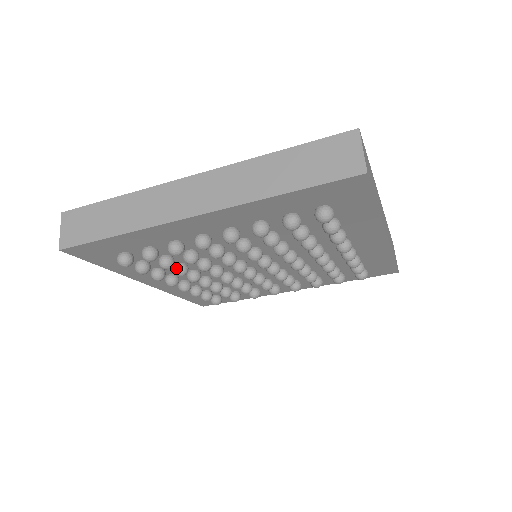
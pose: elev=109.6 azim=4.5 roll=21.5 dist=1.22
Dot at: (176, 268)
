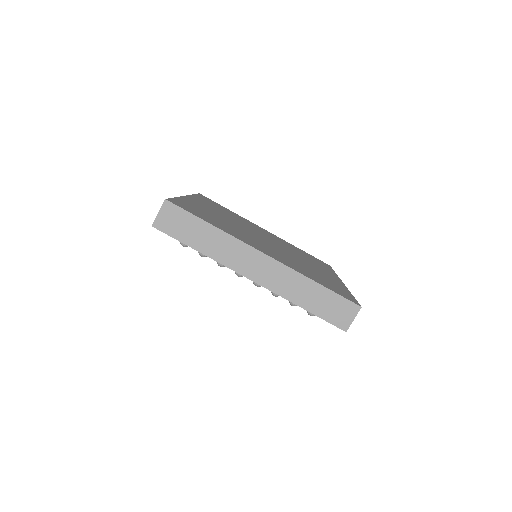
Dot at: occluded
